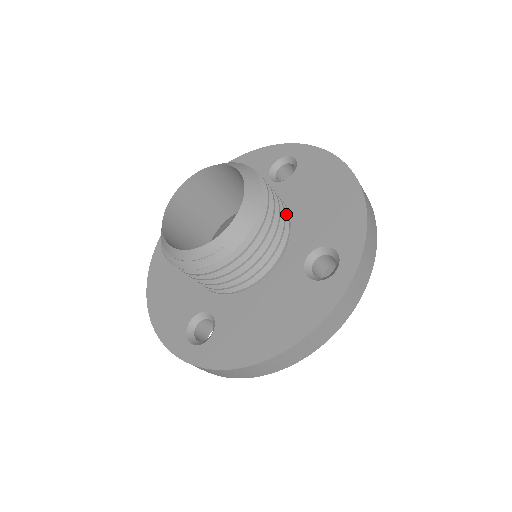
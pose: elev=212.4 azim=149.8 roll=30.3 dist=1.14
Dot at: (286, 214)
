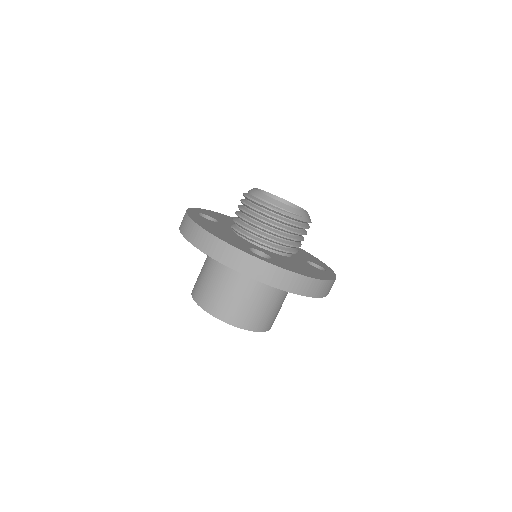
Dot at: occluded
